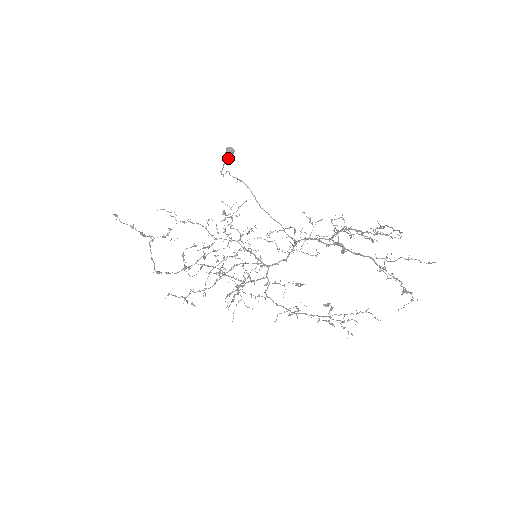
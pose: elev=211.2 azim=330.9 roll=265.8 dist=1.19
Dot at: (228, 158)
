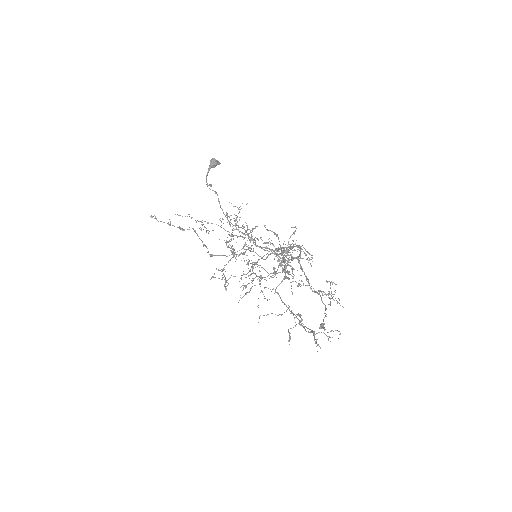
Dot at: (208, 171)
